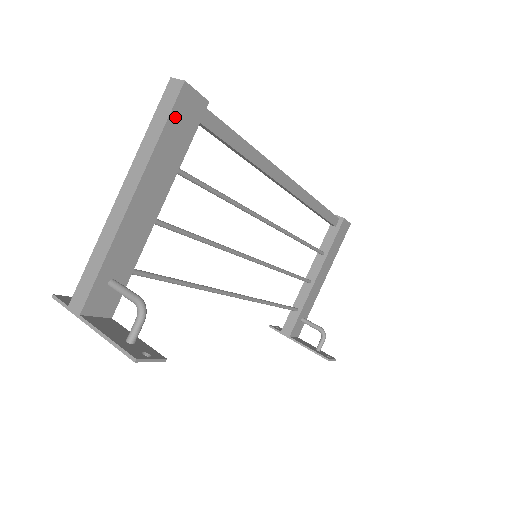
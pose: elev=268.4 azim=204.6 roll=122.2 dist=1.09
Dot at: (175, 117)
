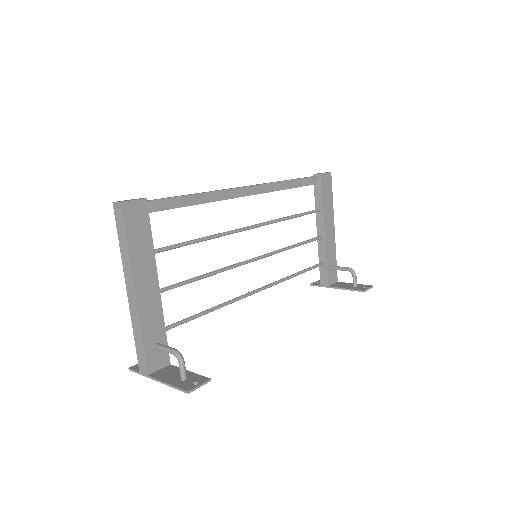
Dot at: (130, 227)
